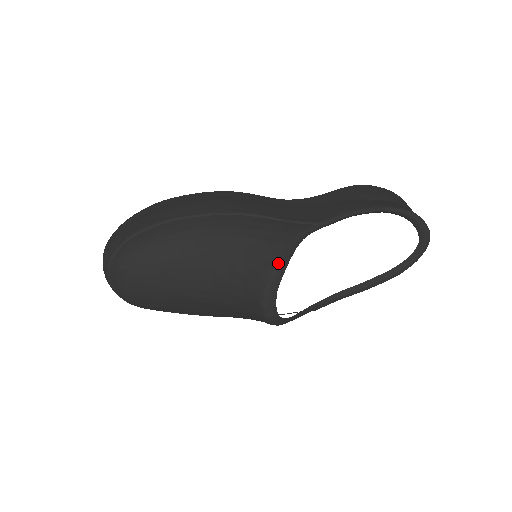
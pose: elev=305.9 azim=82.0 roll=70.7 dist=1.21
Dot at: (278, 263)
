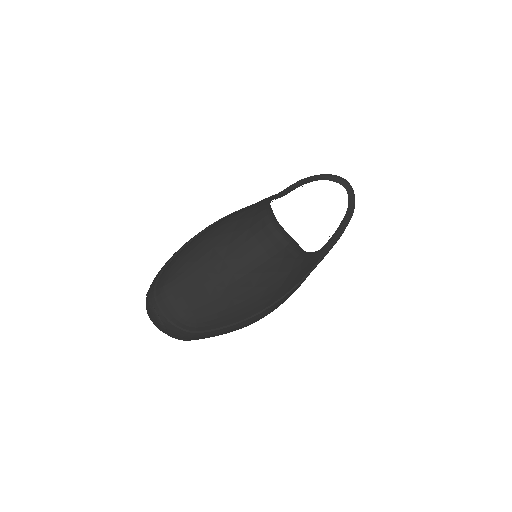
Dot at: (264, 207)
